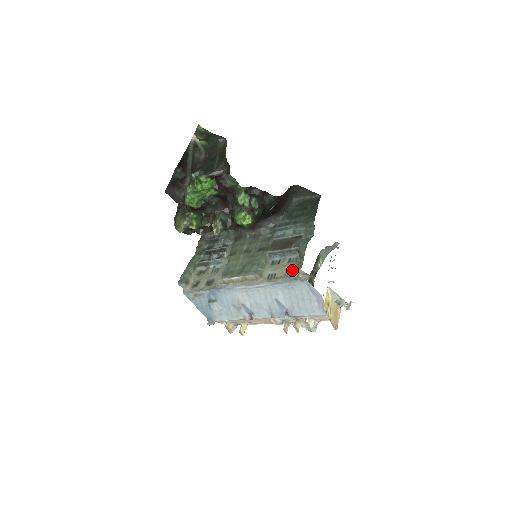
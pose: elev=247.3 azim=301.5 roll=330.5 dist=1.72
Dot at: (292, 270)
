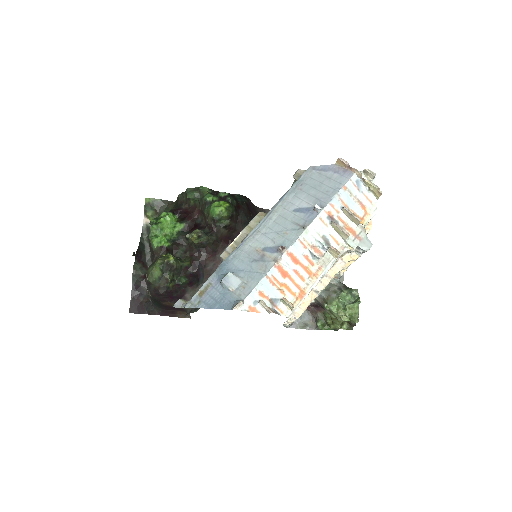
Dot at: occluded
